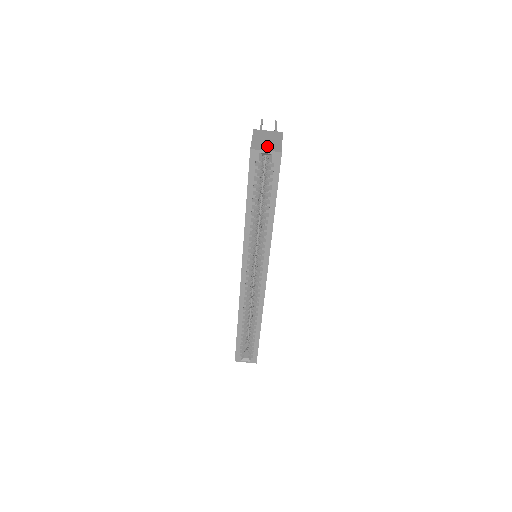
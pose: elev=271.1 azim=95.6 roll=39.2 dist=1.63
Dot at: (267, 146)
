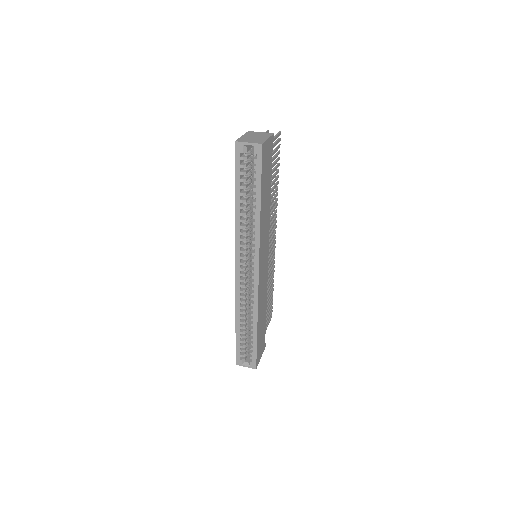
Dot at: (252, 140)
